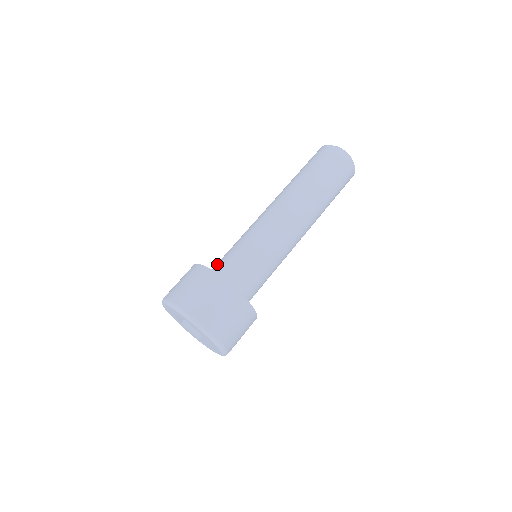
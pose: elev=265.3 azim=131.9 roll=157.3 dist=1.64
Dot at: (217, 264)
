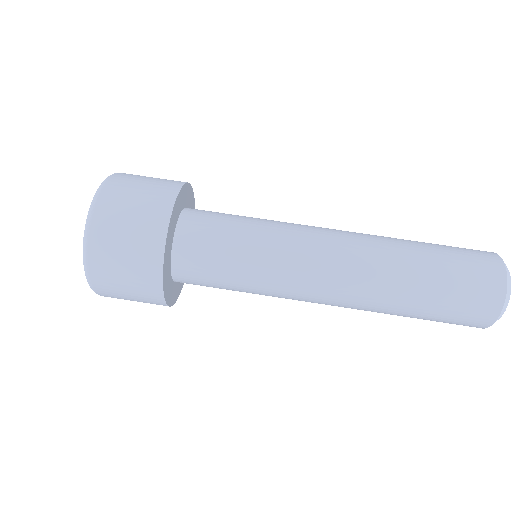
Dot at: (200, 226)
